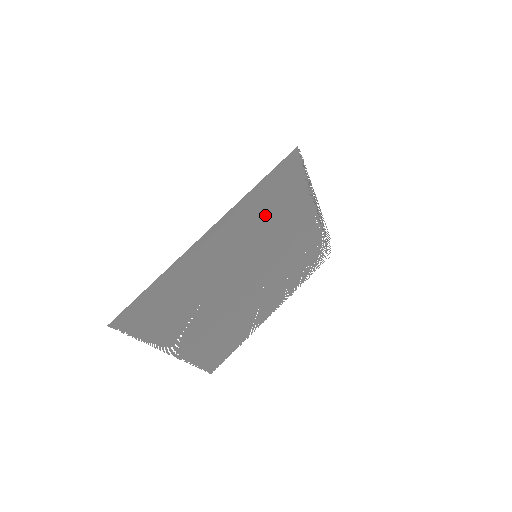
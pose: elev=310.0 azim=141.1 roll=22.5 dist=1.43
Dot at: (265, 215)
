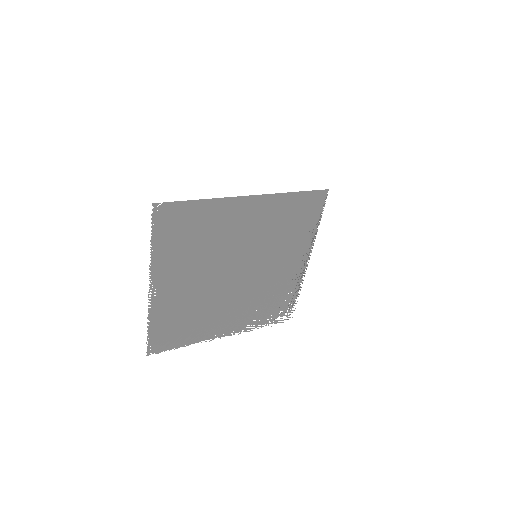
Dot at: (283, 224)
